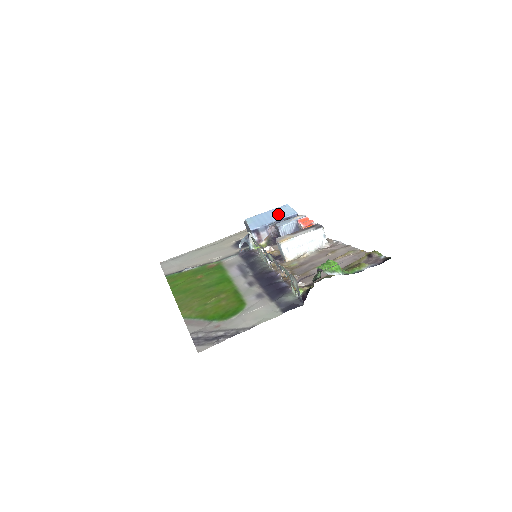
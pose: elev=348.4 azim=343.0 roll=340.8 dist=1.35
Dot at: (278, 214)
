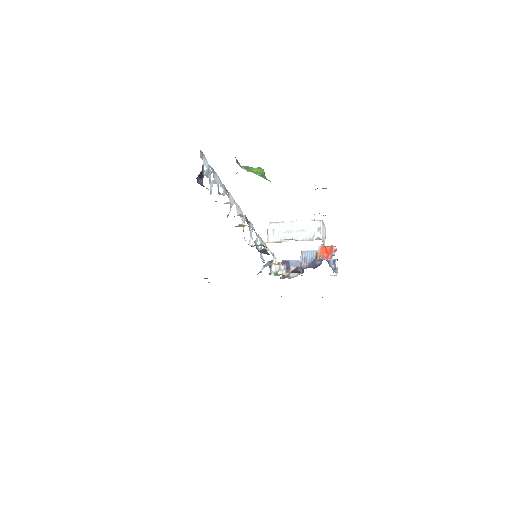
Dot at: occluded
